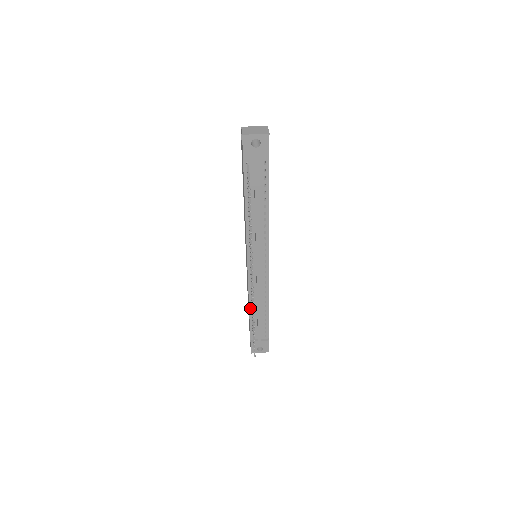
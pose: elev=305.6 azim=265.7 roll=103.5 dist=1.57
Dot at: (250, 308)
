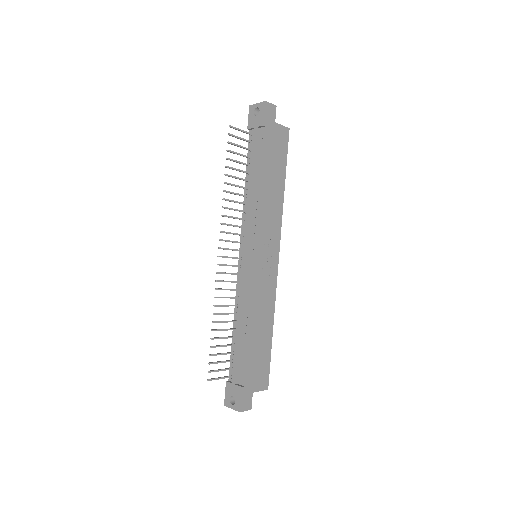
Dot at: (234, 323)
